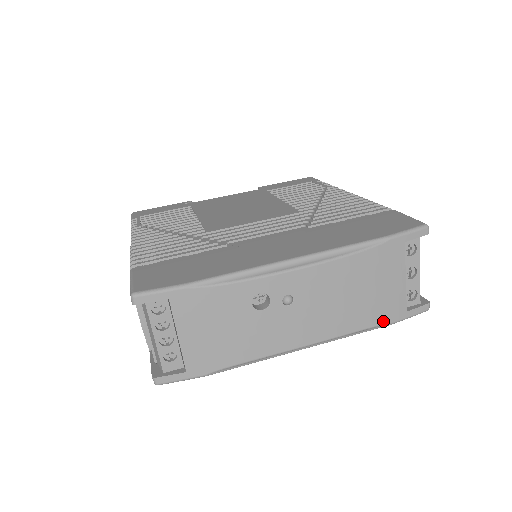
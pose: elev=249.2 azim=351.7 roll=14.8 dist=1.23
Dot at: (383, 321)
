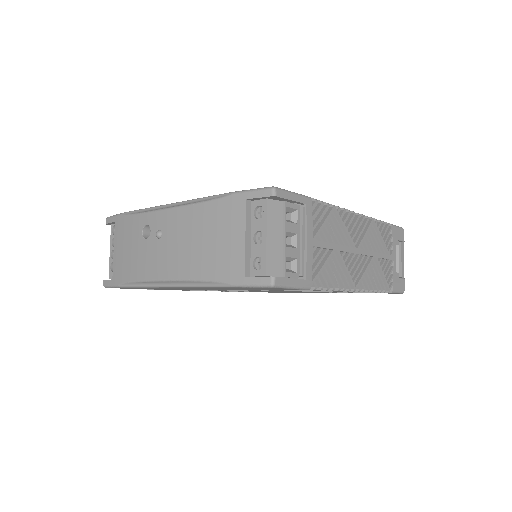
Dot at: (221, 278)
